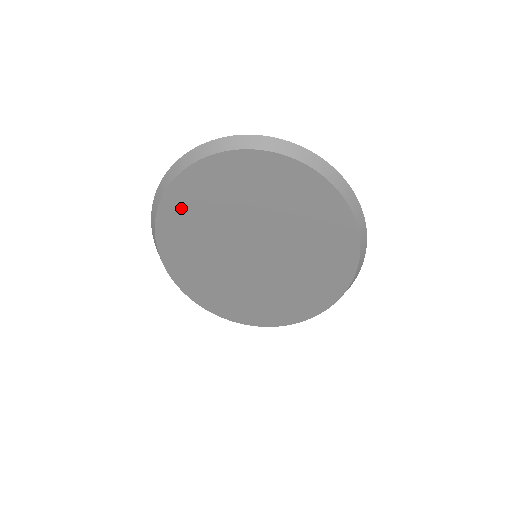
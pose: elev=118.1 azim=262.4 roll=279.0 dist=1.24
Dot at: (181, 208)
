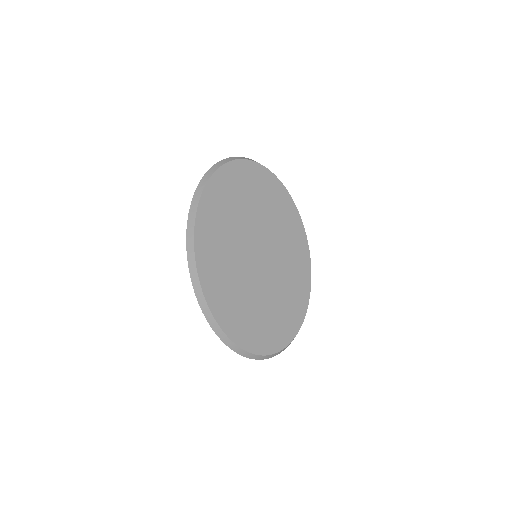
Dot at: (210, 212)
